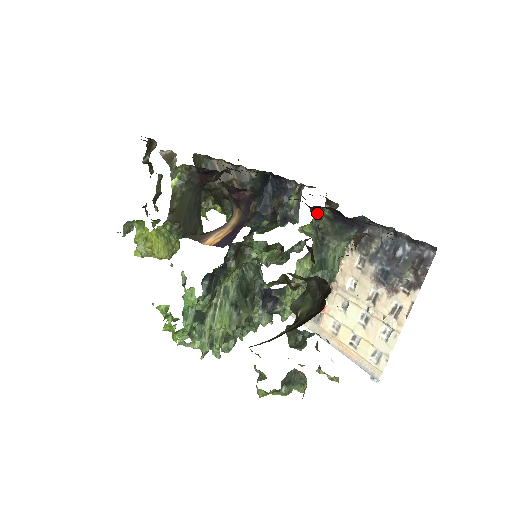
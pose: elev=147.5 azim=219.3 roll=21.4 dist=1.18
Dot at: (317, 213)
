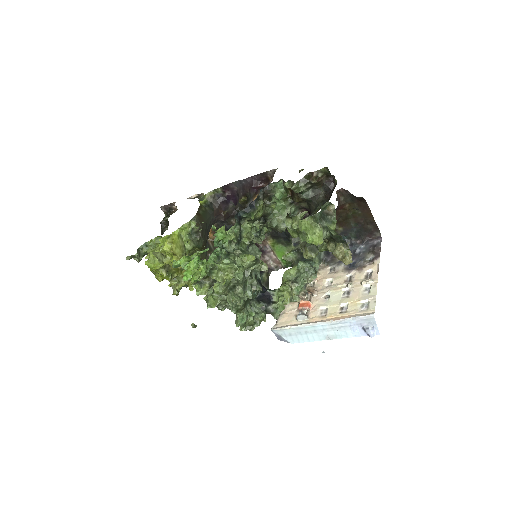
Dot at: (296, 240)
